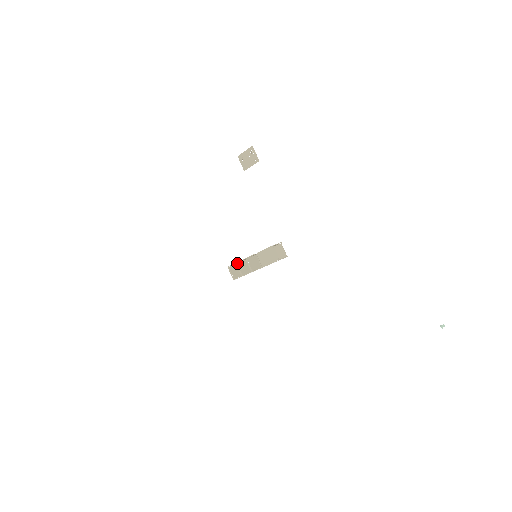
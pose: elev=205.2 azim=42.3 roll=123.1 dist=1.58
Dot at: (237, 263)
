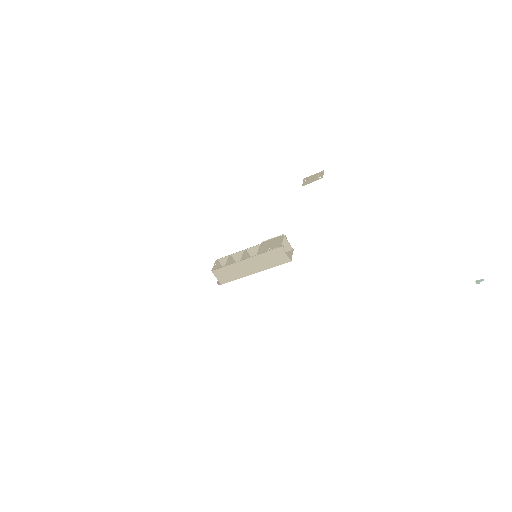
Dot at: (231, 255)
